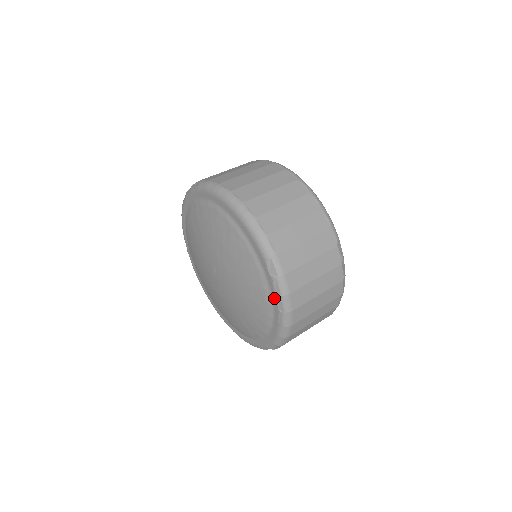
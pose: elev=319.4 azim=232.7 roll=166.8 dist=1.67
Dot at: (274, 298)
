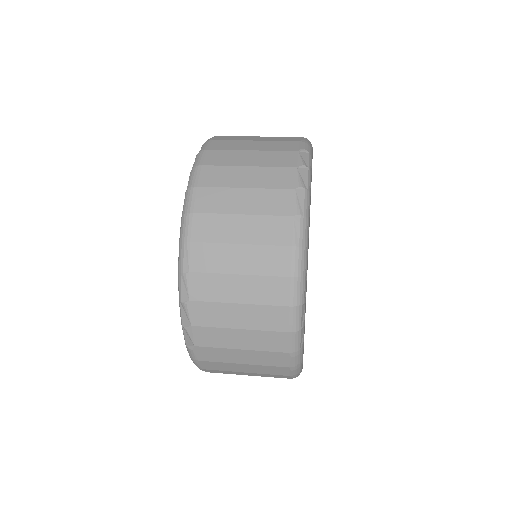
Dot at: occluded
